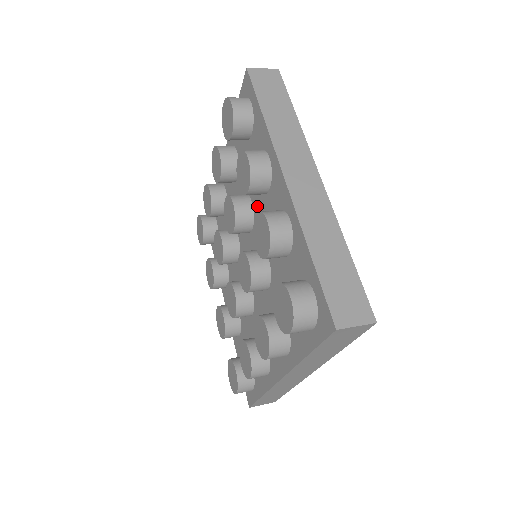
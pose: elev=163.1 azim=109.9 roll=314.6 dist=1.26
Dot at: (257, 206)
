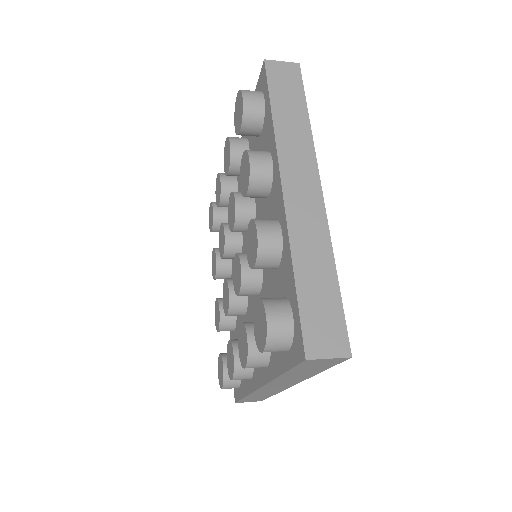
Dot at: (259, 208)
